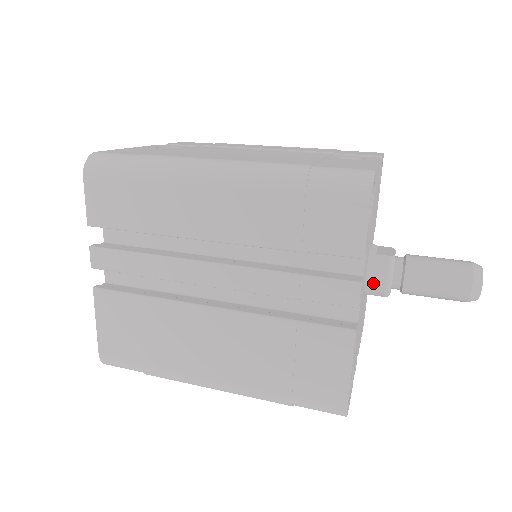
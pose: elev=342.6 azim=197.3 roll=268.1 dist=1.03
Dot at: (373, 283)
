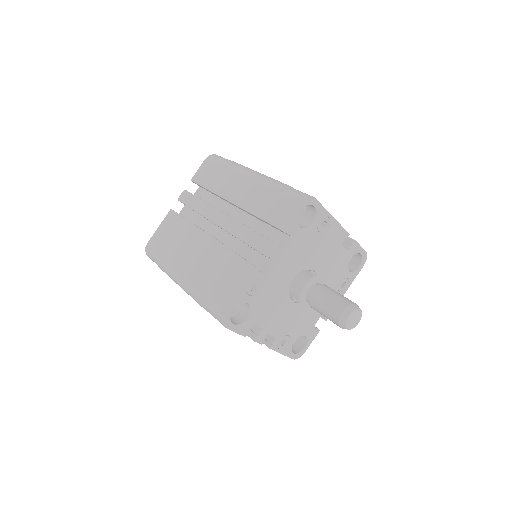
Dot at: (296, 284)
